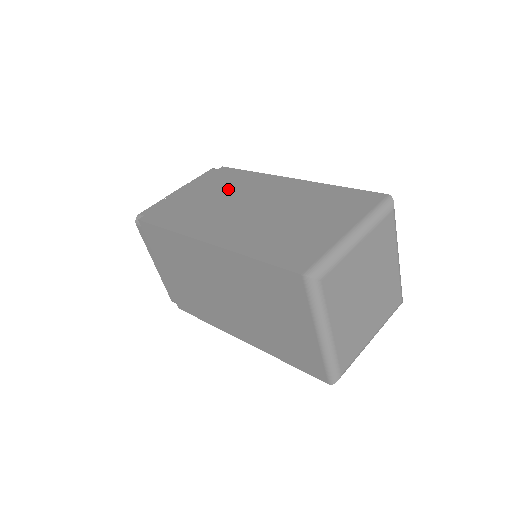
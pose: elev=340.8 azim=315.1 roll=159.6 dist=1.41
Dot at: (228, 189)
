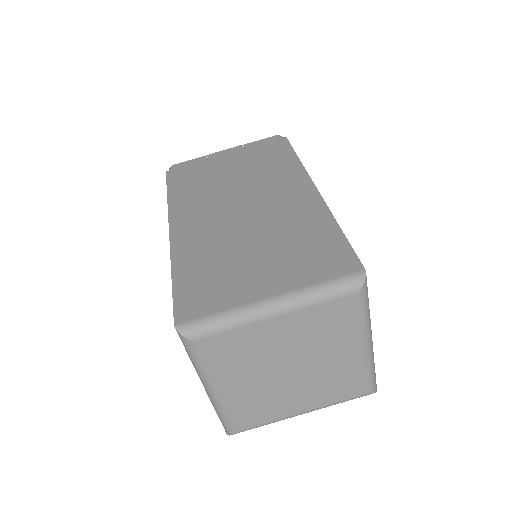
Dot at: (255, 171)
